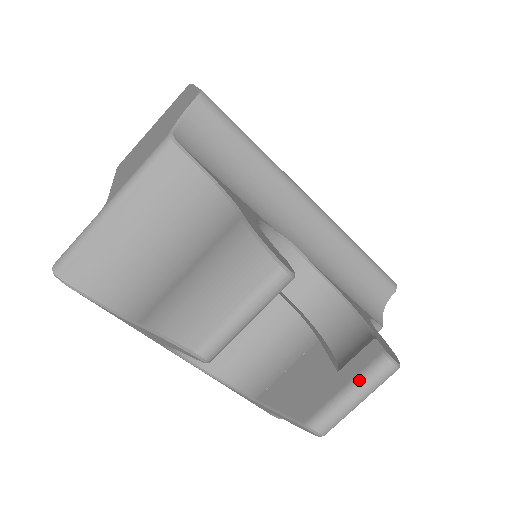
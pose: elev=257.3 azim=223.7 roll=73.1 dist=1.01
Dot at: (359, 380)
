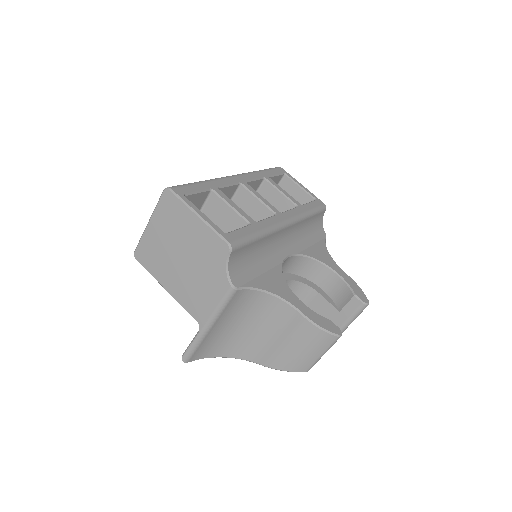
Dot at: (354, 316)
